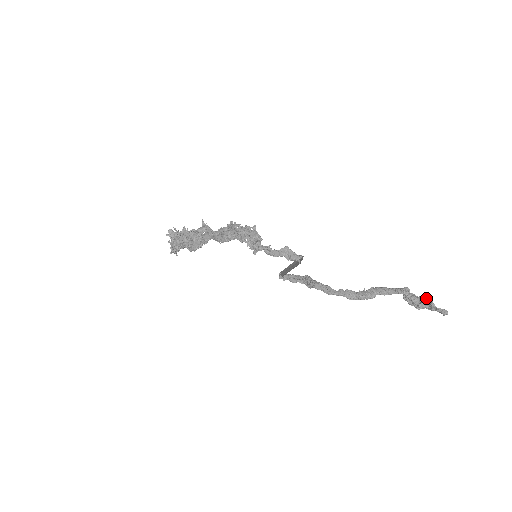
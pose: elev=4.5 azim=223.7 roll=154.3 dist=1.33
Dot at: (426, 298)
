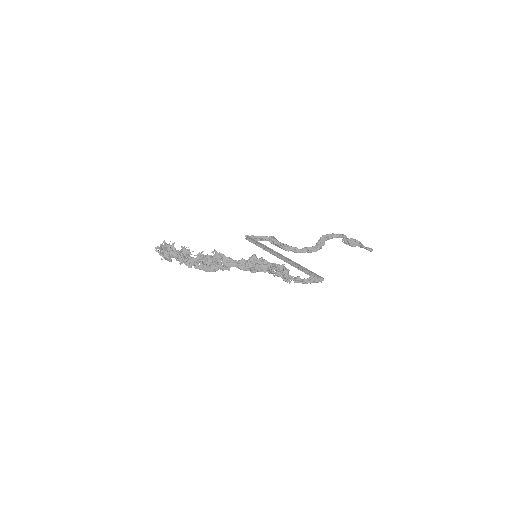
Dot at: (358, 241)
